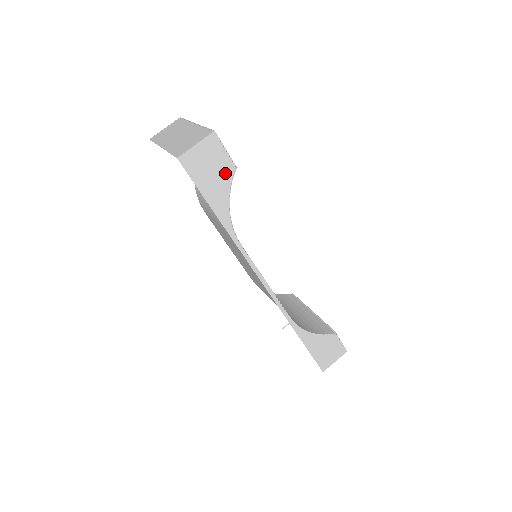
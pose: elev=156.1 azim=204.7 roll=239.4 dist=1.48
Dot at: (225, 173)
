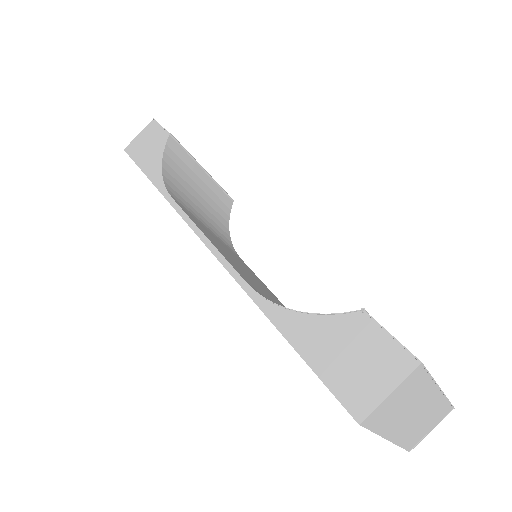
Dot at: (160, 143)
